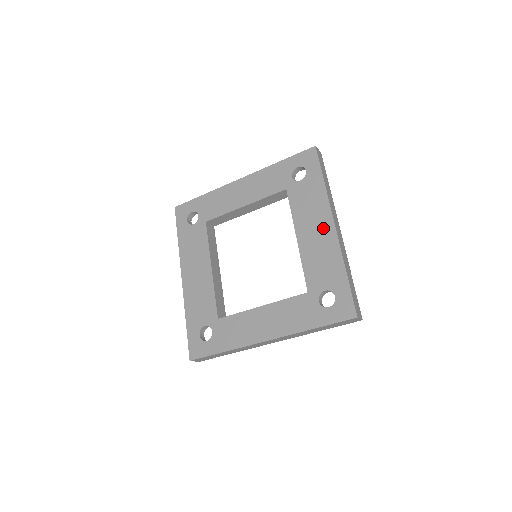
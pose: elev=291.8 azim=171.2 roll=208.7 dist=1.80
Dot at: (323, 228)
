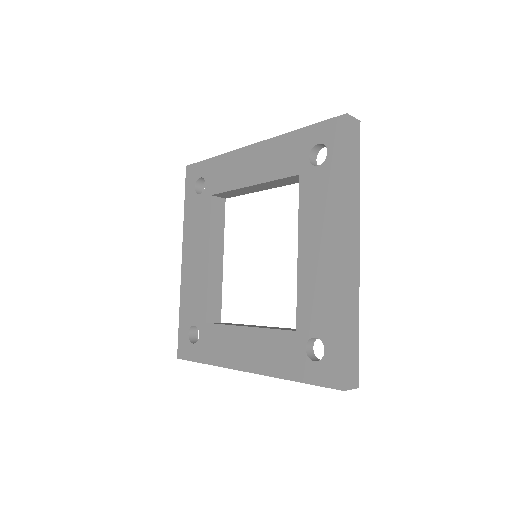
Dot at: (330, 248)
